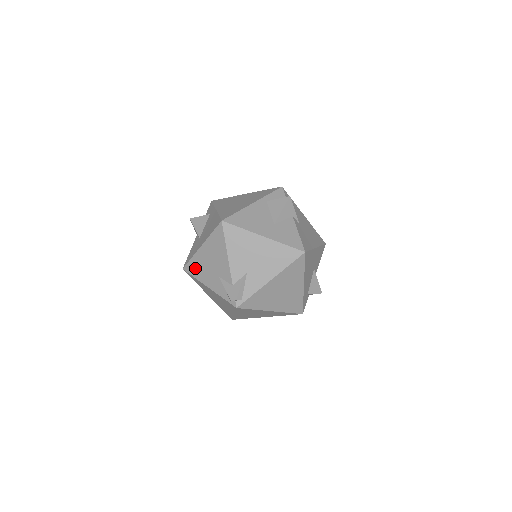
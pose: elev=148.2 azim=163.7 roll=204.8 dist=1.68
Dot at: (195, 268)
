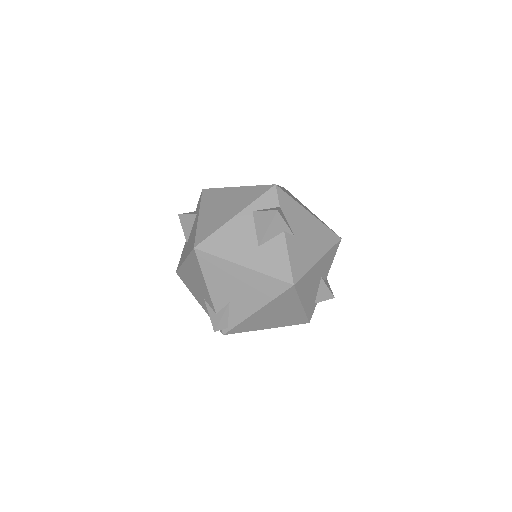
Dot at: (184, 278)
